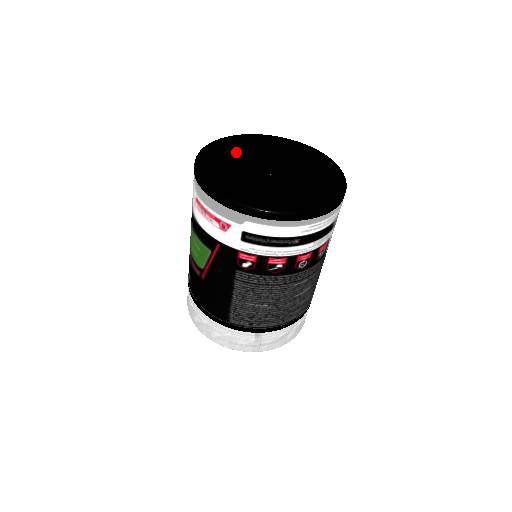
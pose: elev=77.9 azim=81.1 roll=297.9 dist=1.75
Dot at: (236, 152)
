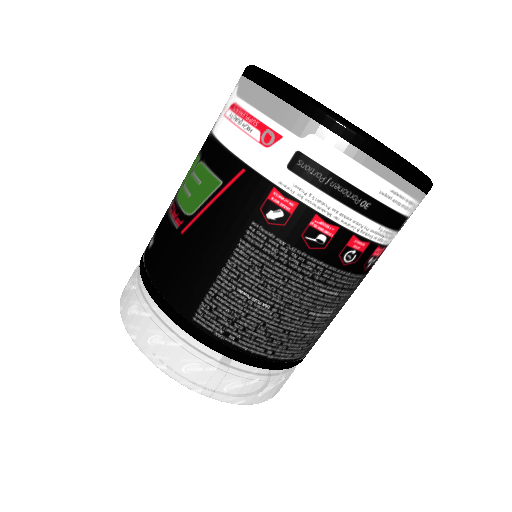
Dot at: occluded
